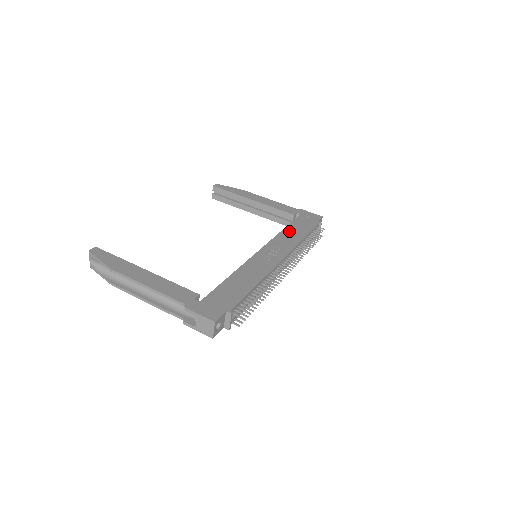
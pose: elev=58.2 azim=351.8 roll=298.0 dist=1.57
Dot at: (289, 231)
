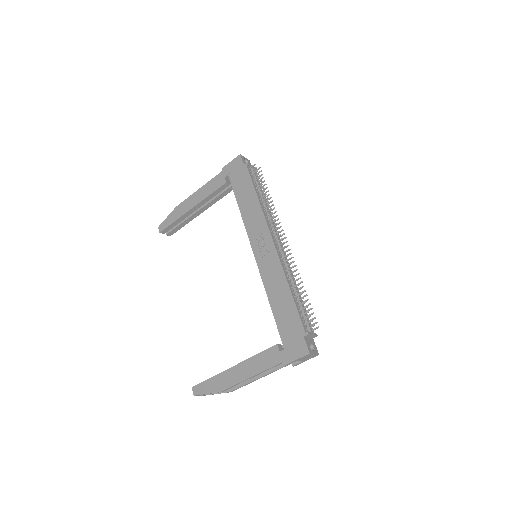
Dot at: (244, 206)
